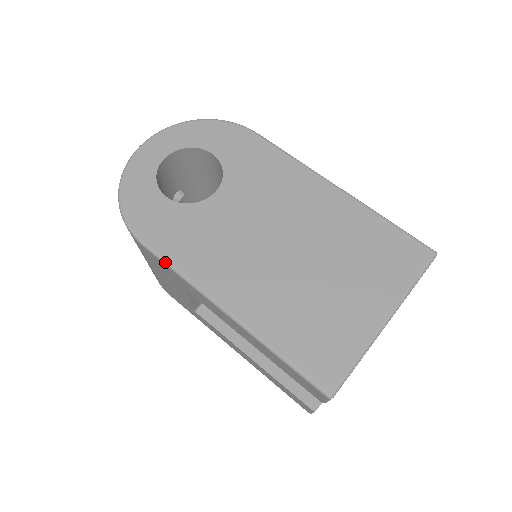
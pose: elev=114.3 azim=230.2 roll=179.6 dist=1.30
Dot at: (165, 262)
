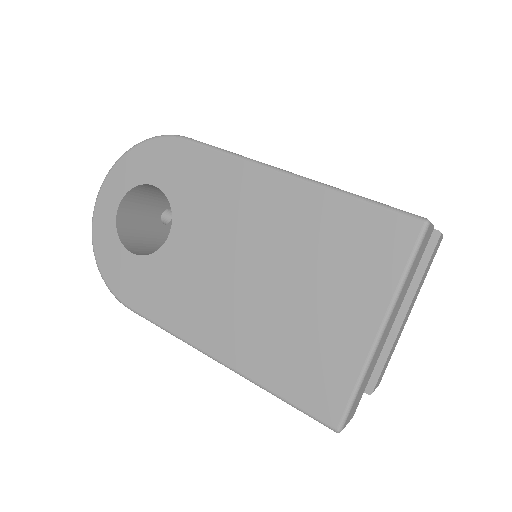
Dot at: (153, 323)
